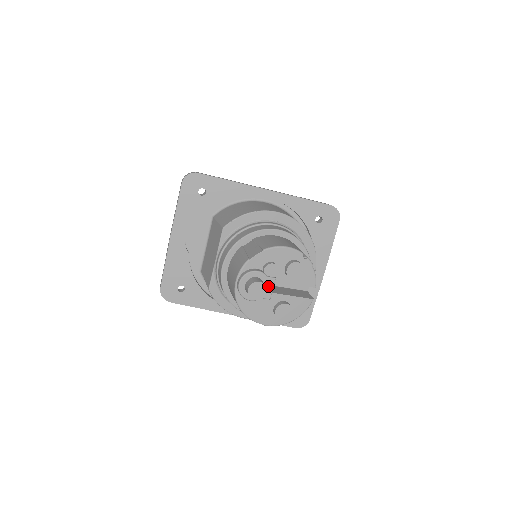
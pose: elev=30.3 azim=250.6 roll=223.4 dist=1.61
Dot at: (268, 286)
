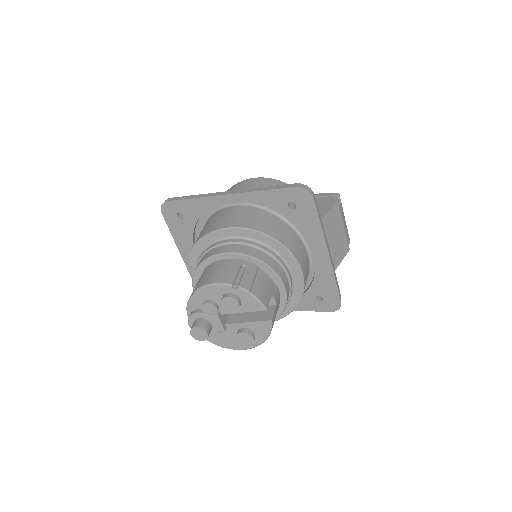
Dot at: (215, 322)
